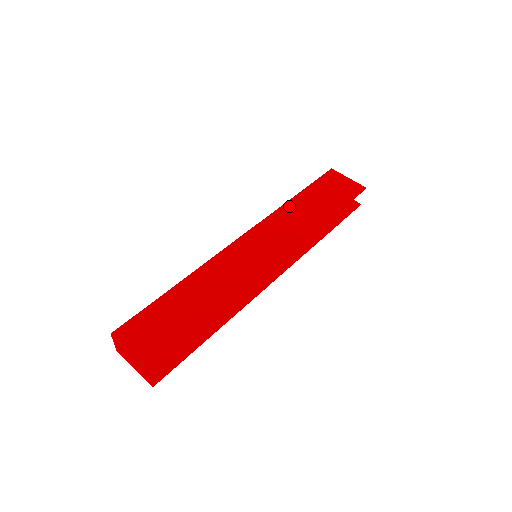
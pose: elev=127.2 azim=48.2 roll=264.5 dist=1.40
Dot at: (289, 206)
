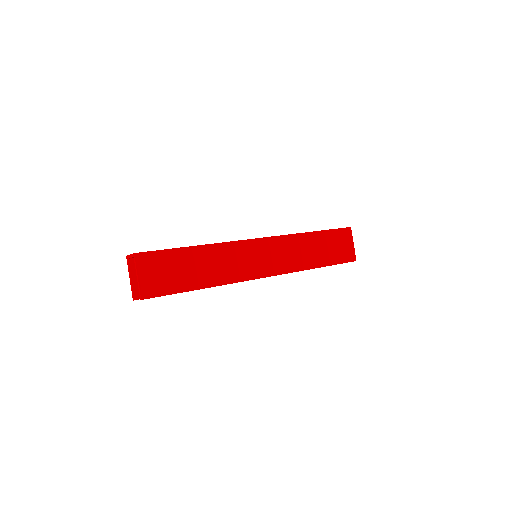
Dot at: (304, 238)
